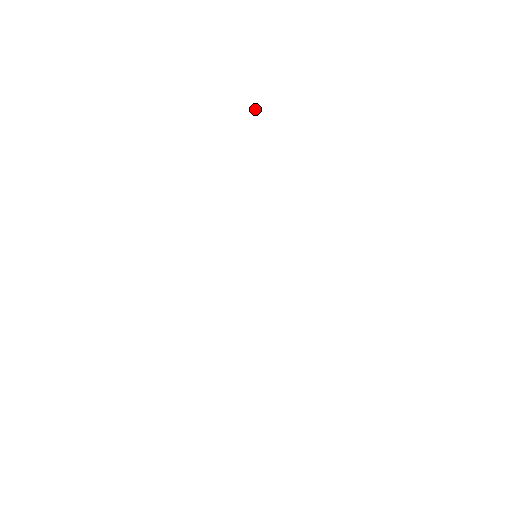
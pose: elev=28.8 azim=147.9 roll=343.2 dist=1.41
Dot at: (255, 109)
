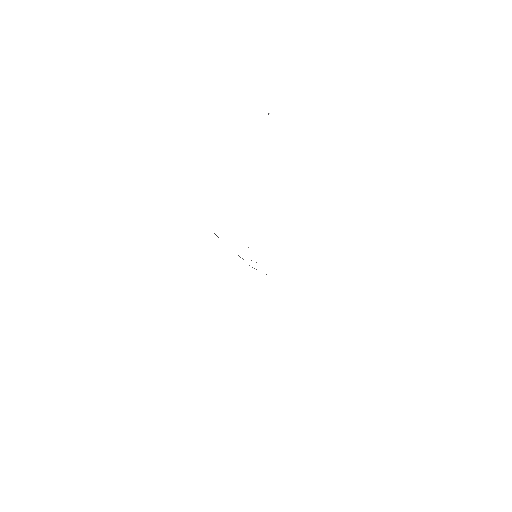
Dot at: occluded
